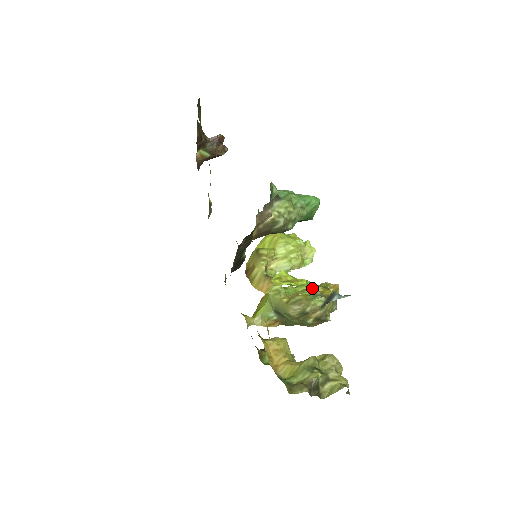
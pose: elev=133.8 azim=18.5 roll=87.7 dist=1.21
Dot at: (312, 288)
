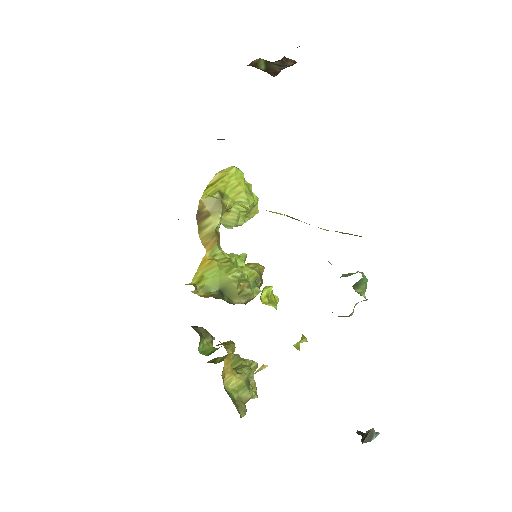
Dot at: (254, 274)
